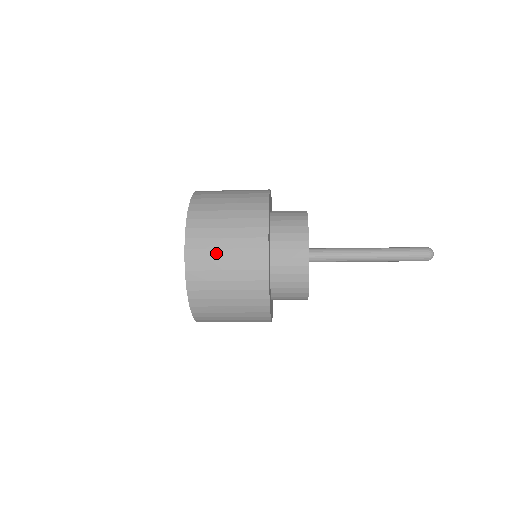
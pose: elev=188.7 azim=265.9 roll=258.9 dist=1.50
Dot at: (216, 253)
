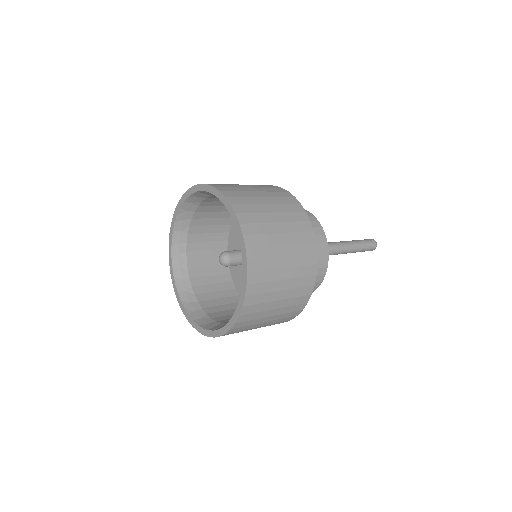
Dot at: (275, 250)
